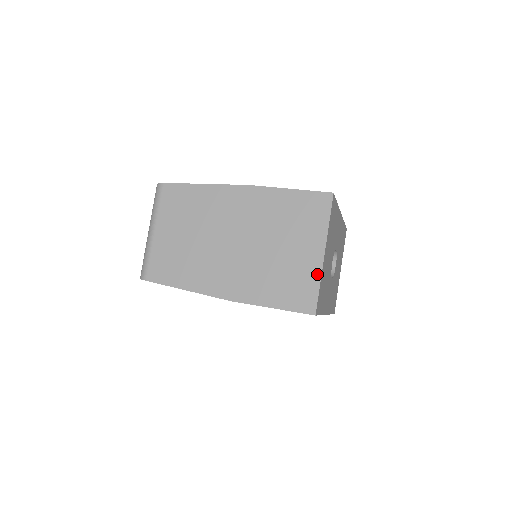
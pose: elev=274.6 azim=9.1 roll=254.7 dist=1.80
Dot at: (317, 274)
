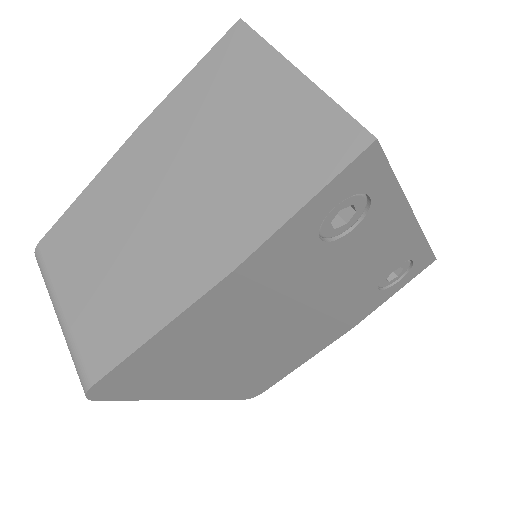
Dot at: (316, 98)
